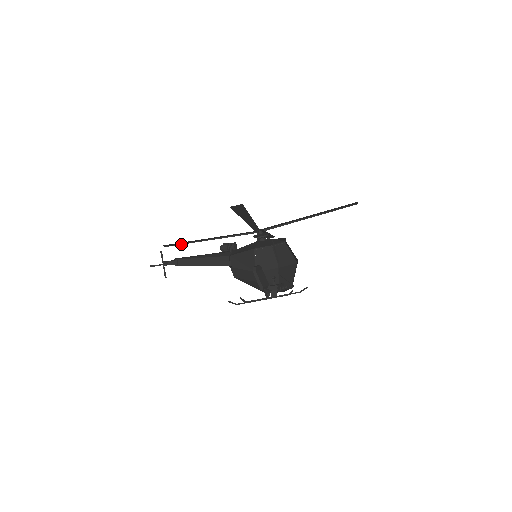
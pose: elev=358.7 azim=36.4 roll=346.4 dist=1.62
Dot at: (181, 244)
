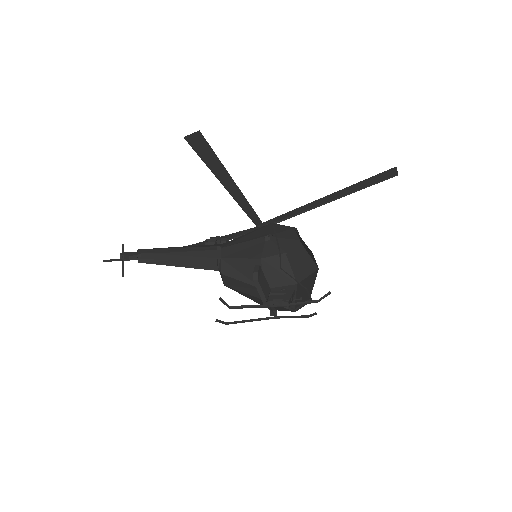
Dot at: occluded
